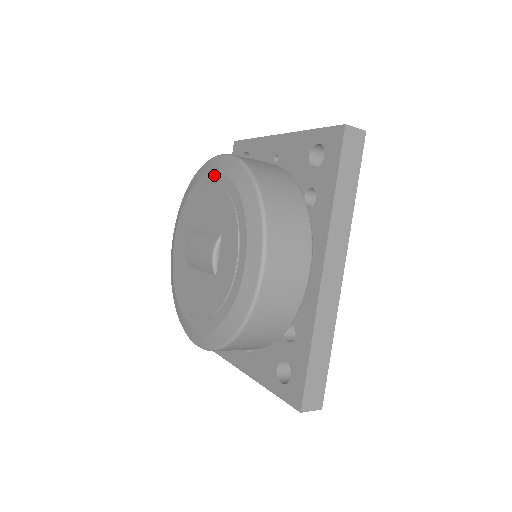
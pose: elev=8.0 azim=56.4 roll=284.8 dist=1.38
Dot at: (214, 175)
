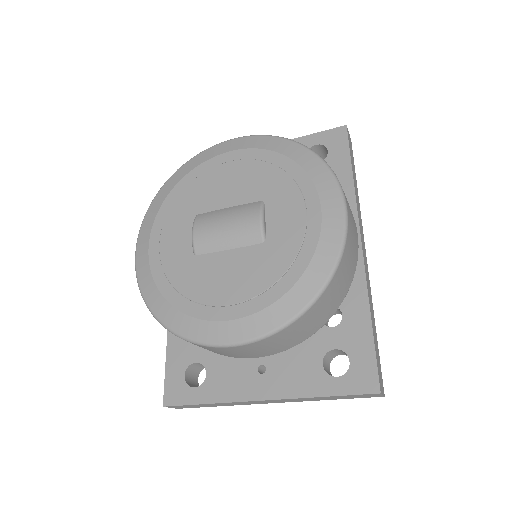
Dot at: (229, 154)
